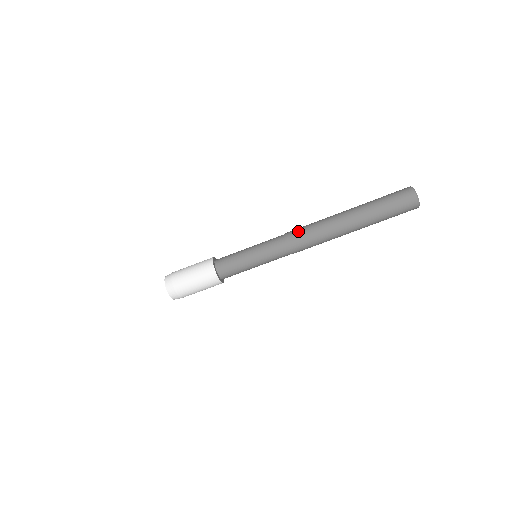
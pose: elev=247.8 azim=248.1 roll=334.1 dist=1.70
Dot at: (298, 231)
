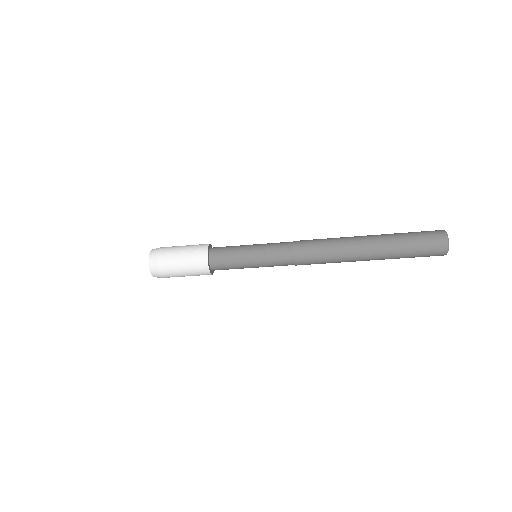
Dot at: (310, 244)
